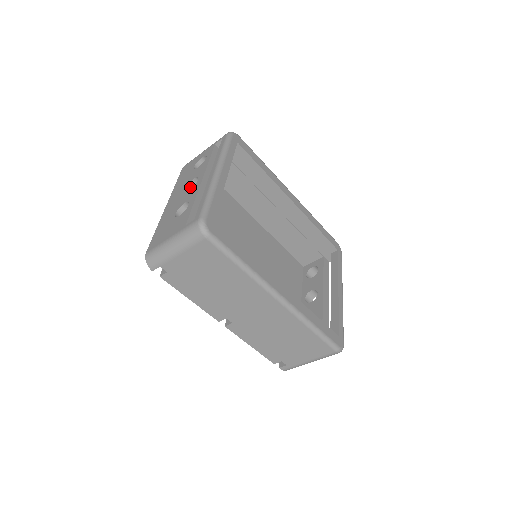
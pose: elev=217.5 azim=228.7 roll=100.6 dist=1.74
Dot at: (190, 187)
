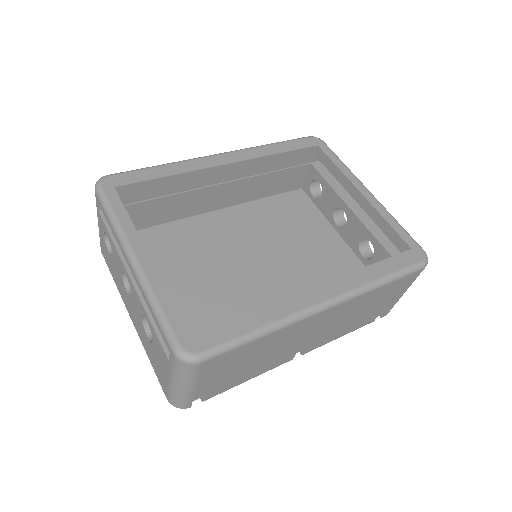
Dot at: (128, 283)
